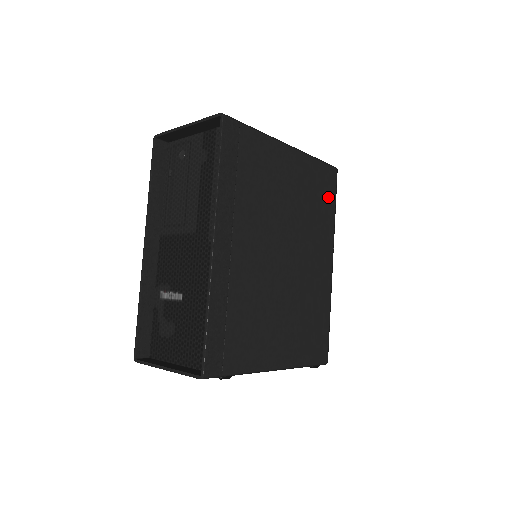
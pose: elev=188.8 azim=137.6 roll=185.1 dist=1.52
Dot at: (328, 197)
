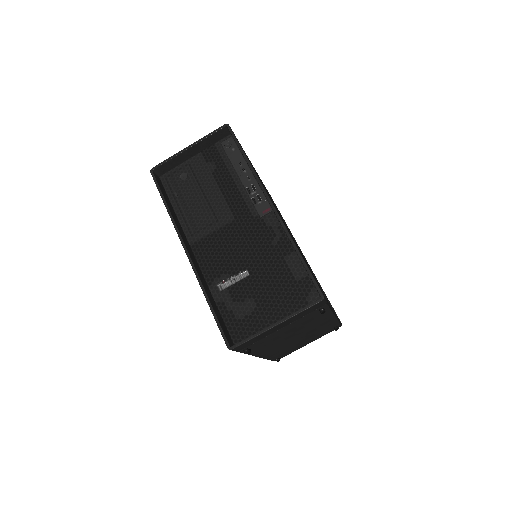
Dot at: occluded
